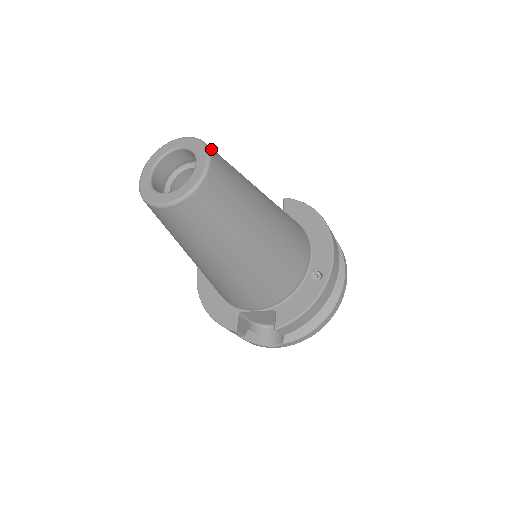
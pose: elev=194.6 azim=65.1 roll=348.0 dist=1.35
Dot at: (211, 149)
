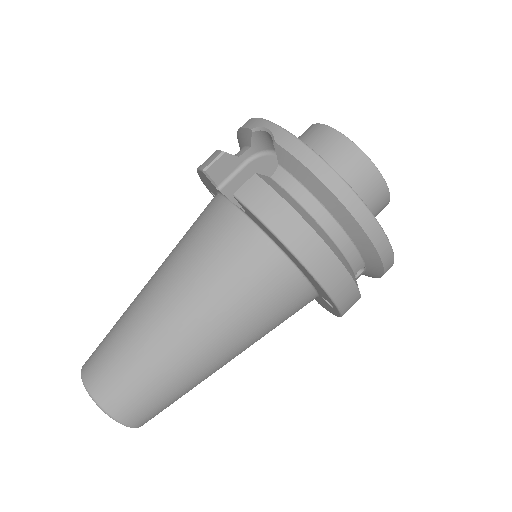
Dot at: (113, 410)
